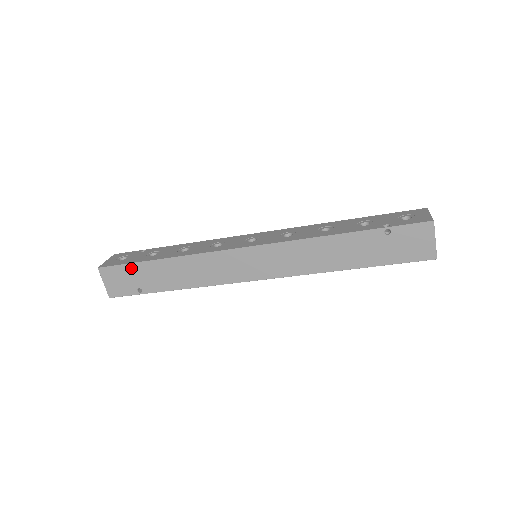
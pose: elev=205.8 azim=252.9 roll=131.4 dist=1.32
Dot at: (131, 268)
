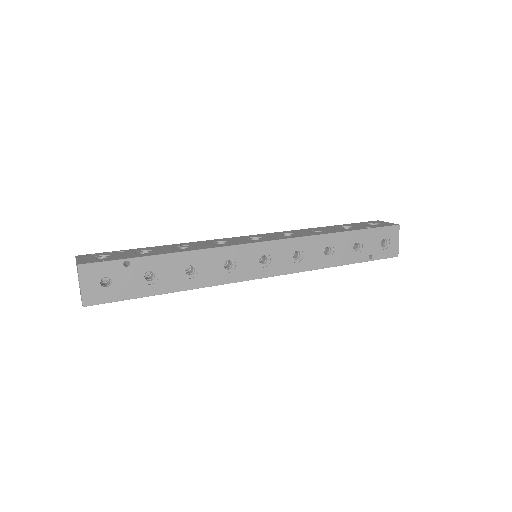
Dot at: (129, 298)
